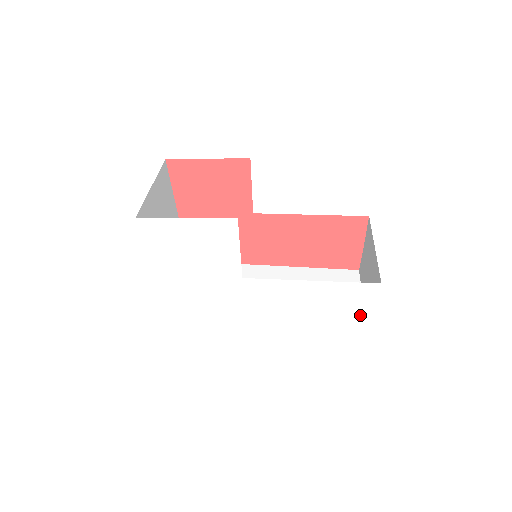
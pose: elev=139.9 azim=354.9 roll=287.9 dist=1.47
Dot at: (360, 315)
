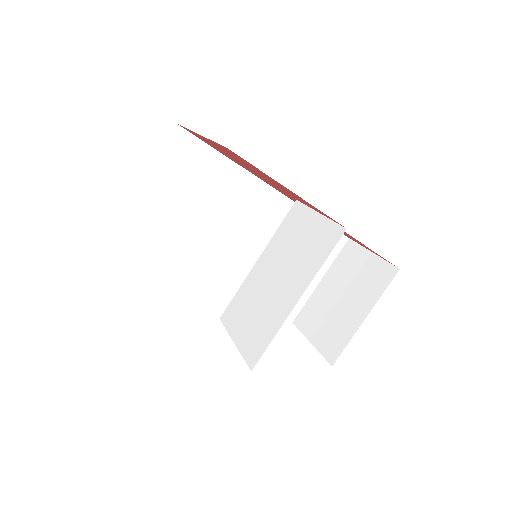
Dot at: occluded
